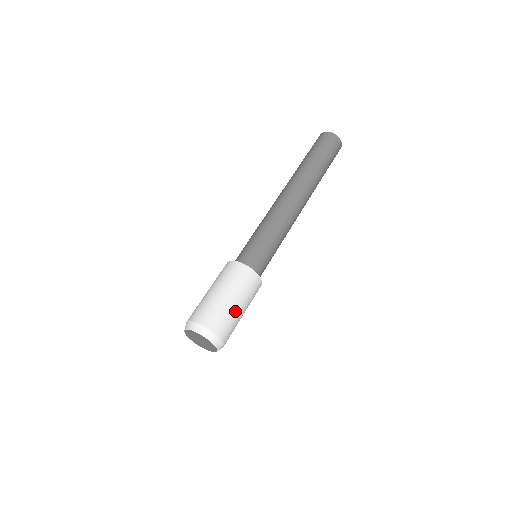
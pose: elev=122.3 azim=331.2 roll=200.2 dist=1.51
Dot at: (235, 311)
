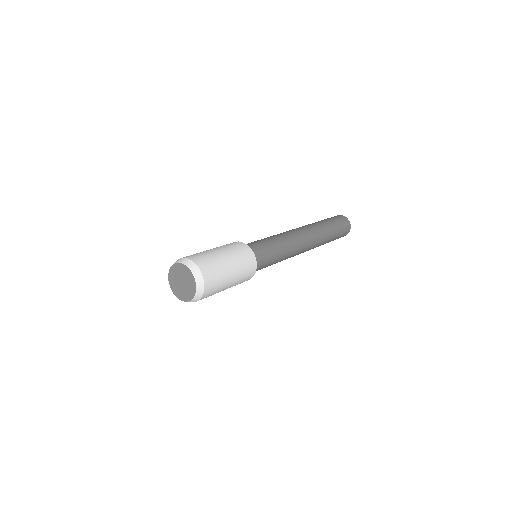
Dot at: (223, 262)
